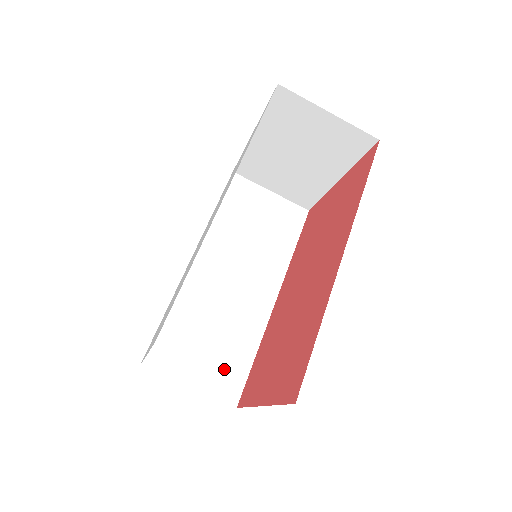
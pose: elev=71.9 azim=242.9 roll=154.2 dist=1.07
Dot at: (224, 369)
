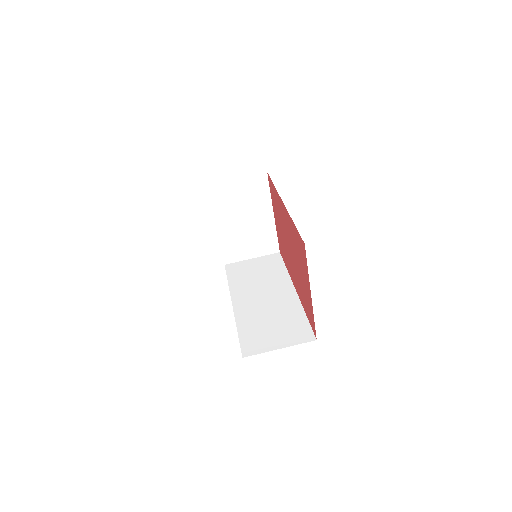
Dot at: (293, 331)
